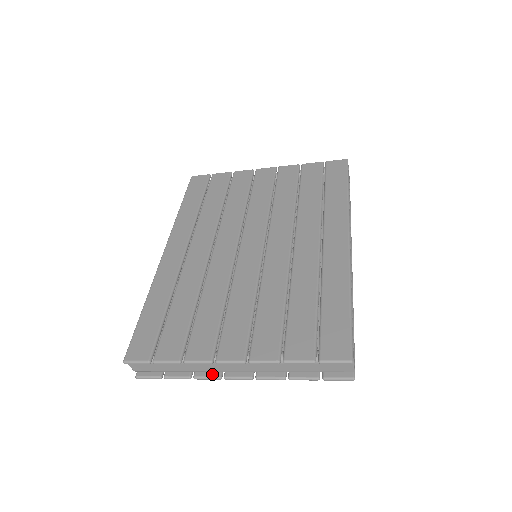
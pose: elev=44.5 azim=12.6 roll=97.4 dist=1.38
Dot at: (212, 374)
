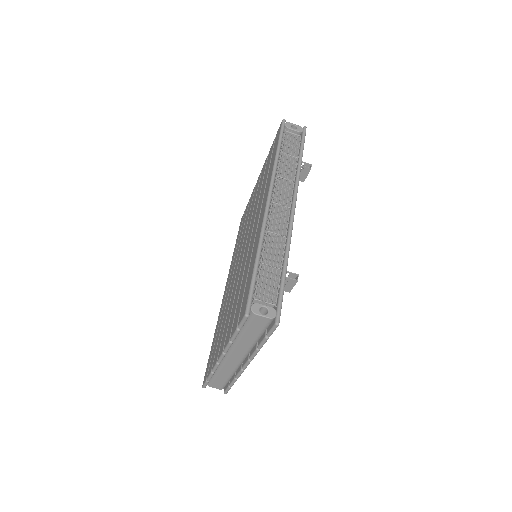
Dot at: (239, 370)
